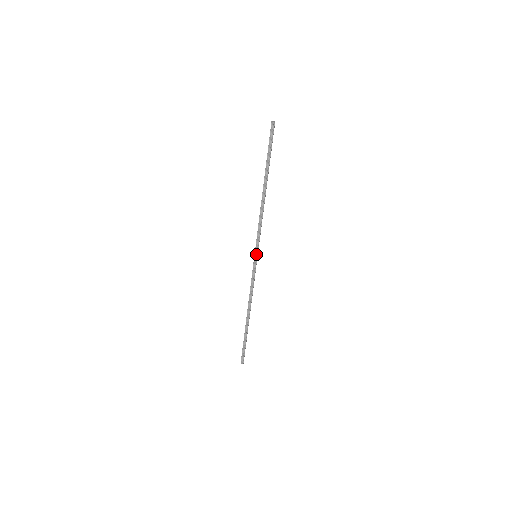
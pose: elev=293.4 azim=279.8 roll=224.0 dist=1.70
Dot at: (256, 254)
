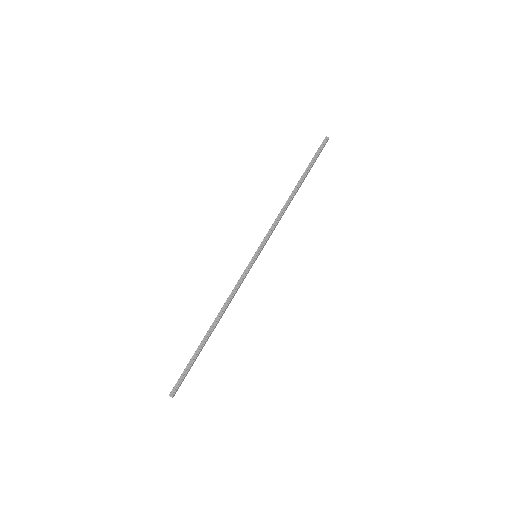
Dot at: (257, 253)
